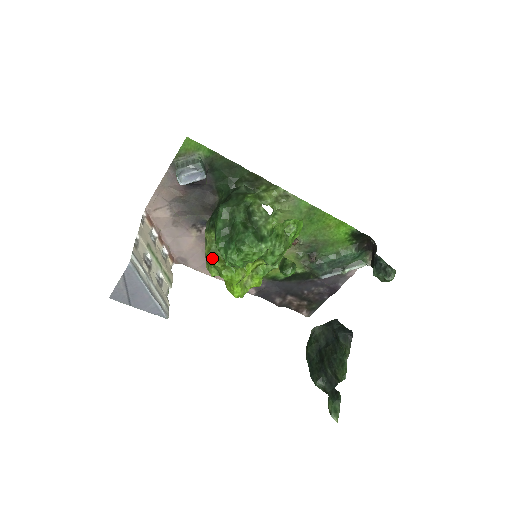
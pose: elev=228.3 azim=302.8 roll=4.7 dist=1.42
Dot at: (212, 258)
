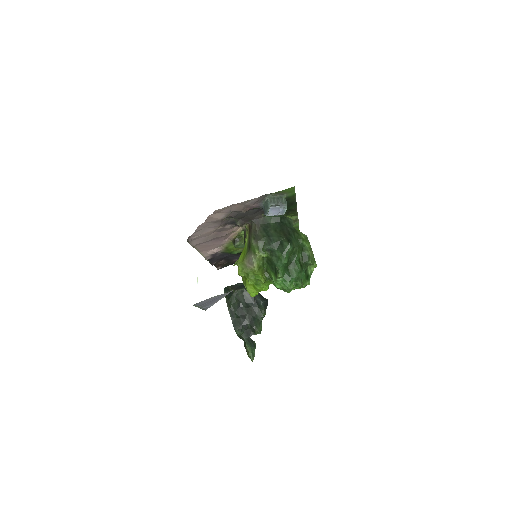
Dot at: (260, 274)
